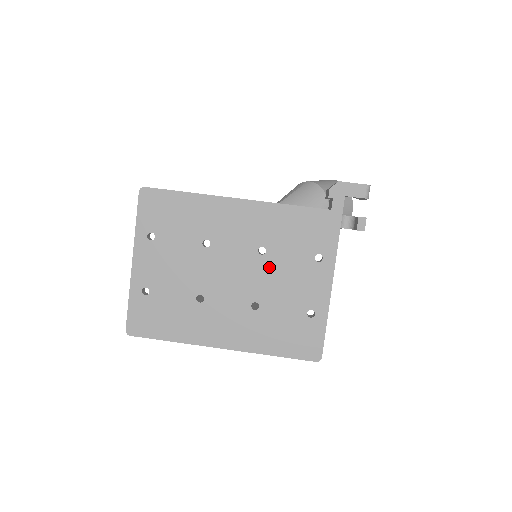
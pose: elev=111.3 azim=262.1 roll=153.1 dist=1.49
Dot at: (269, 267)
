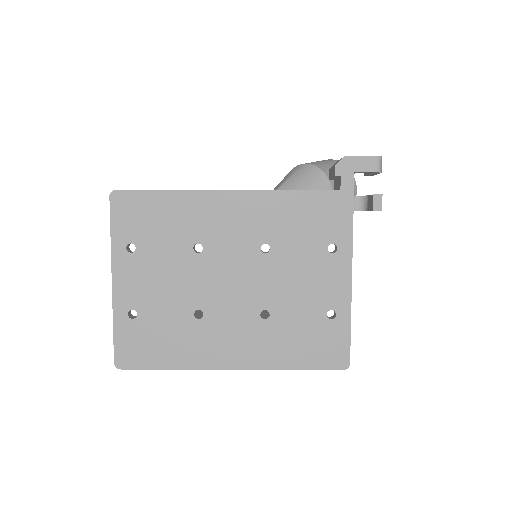
Dot at: (276, 267)
